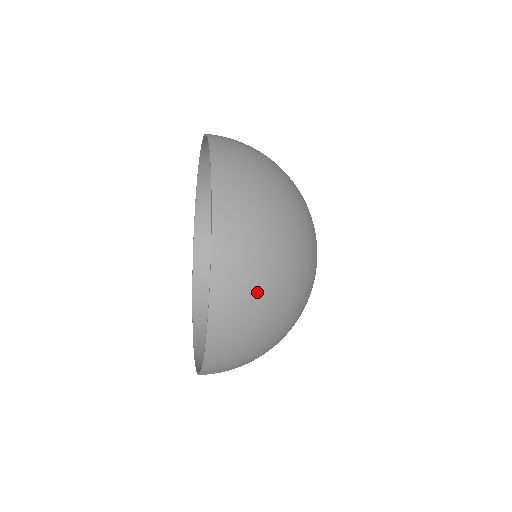
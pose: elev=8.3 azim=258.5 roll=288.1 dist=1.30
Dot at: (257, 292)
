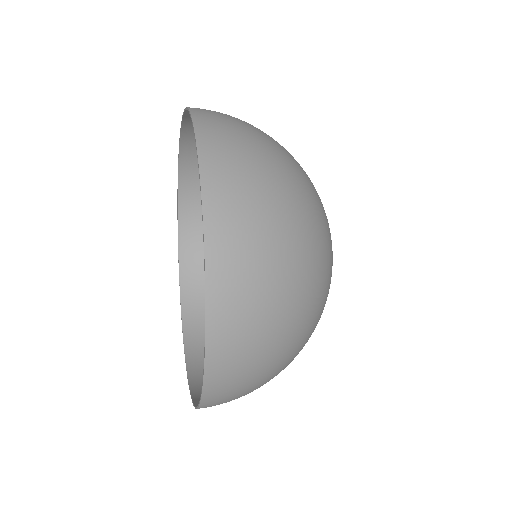
Dot at: (262, 356)
